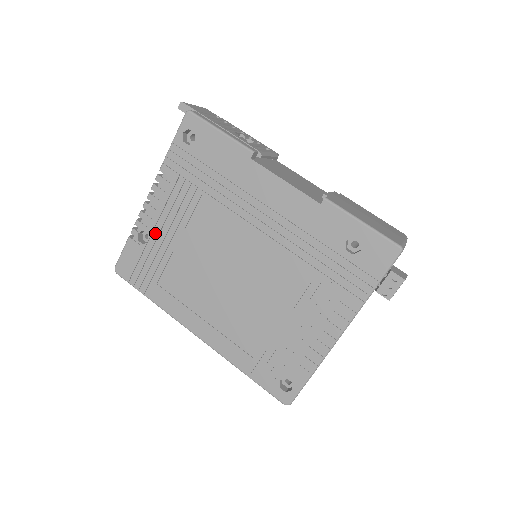
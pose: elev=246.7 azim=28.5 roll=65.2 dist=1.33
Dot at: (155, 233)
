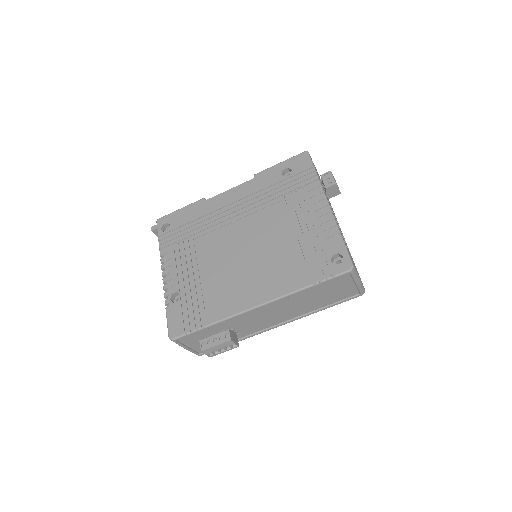
Dot at: (181, 286)
